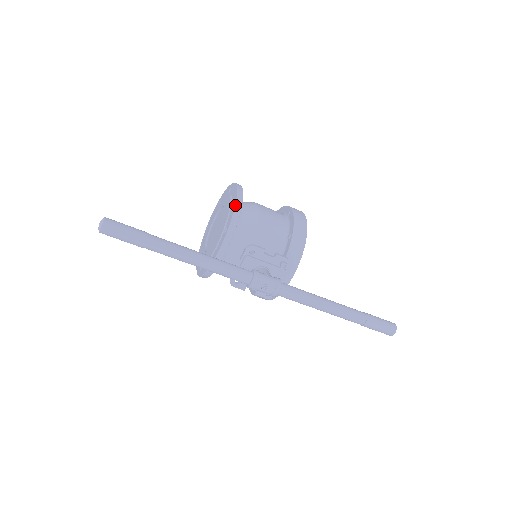
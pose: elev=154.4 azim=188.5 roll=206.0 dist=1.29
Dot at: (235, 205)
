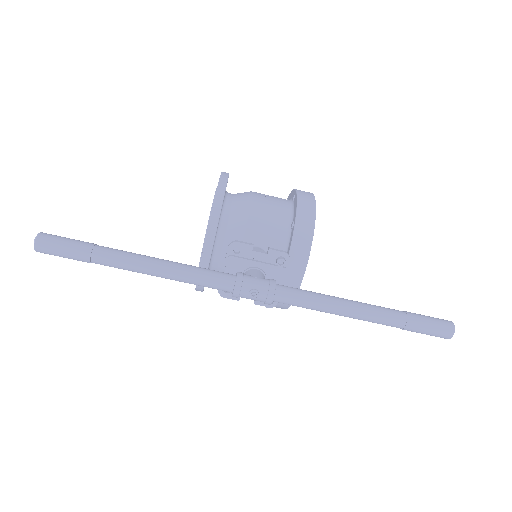
Dot at: (215, 196)
